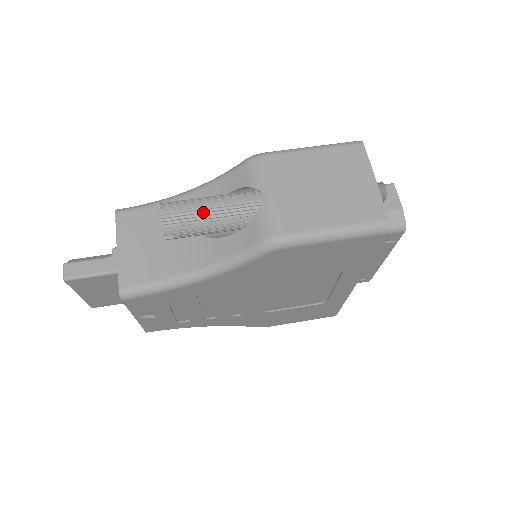
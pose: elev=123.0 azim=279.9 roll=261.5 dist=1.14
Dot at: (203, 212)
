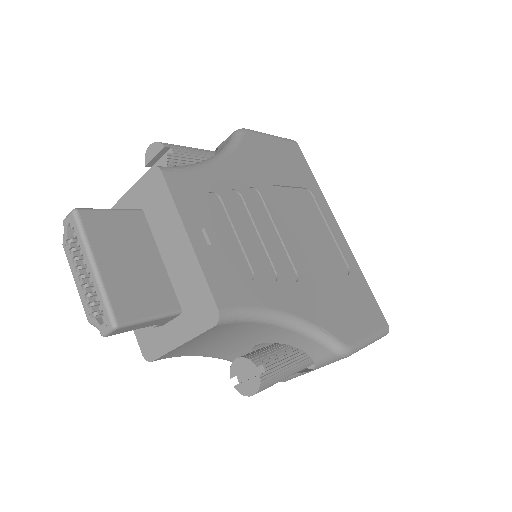
Dot at: occluded
